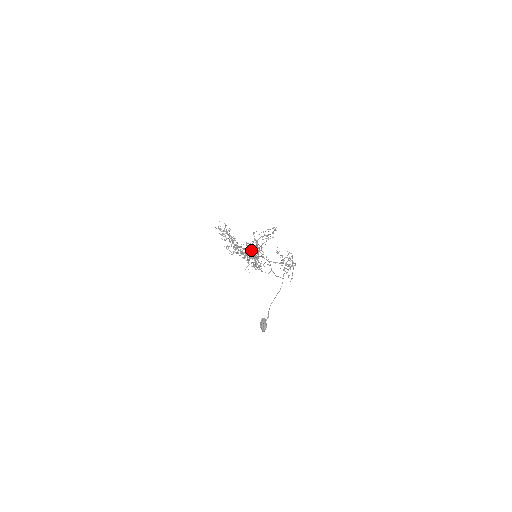
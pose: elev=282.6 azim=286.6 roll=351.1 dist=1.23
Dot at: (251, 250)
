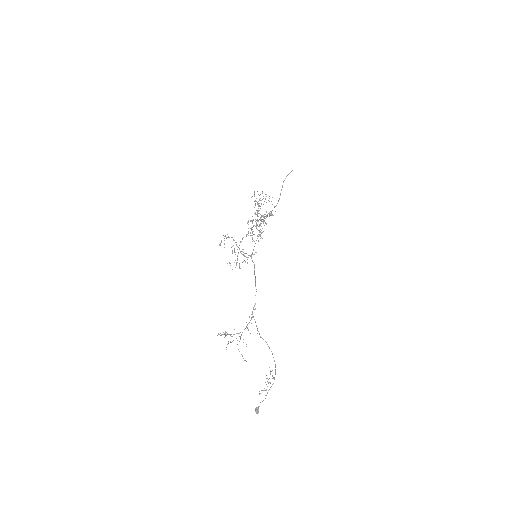
Dot at: occluded
